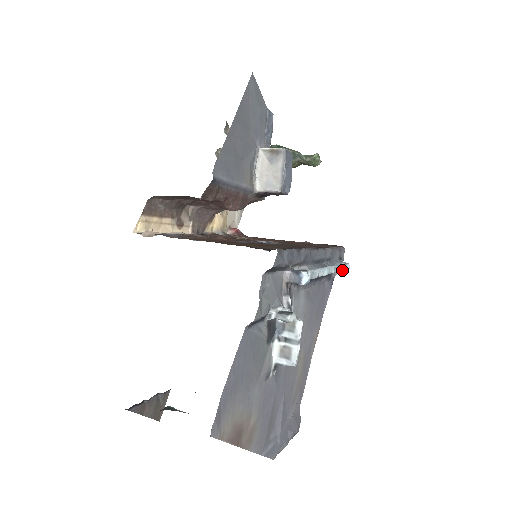
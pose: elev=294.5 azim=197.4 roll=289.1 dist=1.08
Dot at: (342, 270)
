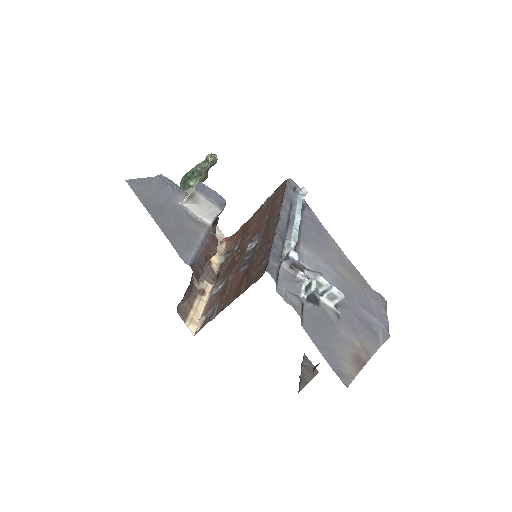
Dot at: (304, 196)
